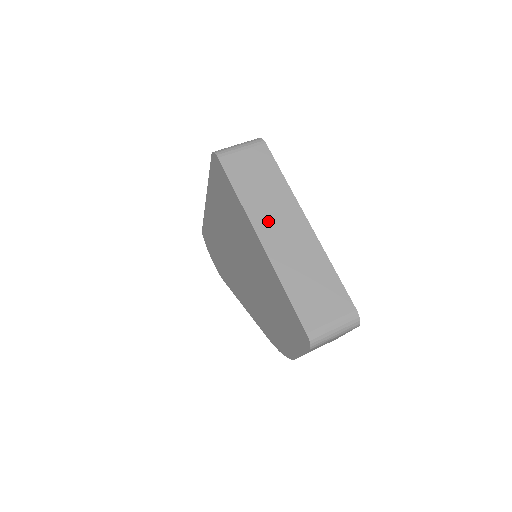
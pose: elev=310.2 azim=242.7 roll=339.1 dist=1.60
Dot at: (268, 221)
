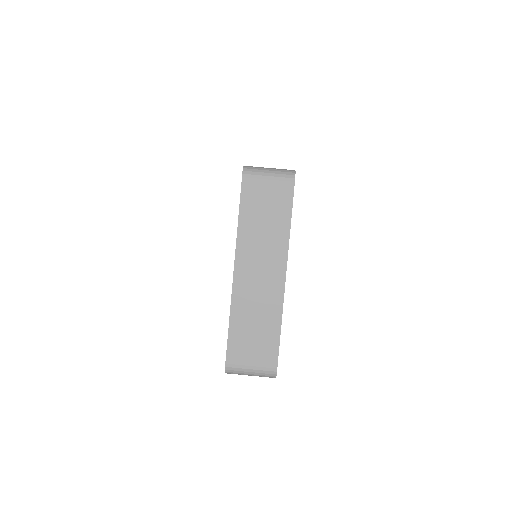
Dot at: (251, 258)
